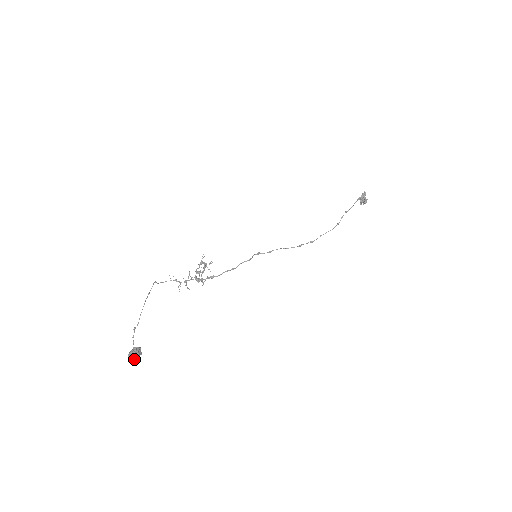
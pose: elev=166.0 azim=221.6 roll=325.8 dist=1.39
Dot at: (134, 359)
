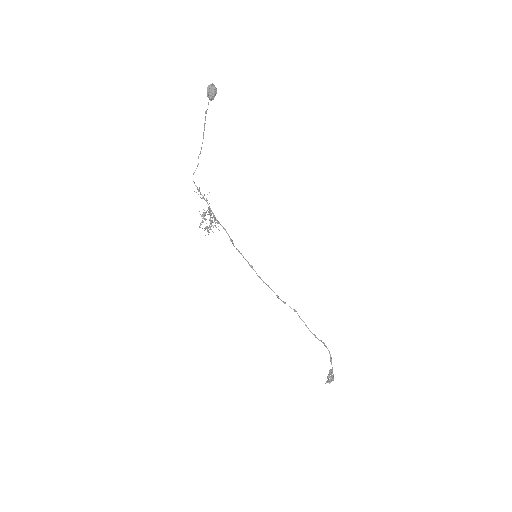
Dot at: (214, 86)
